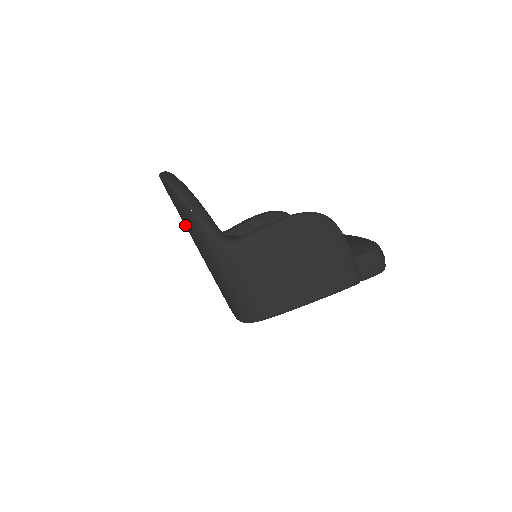
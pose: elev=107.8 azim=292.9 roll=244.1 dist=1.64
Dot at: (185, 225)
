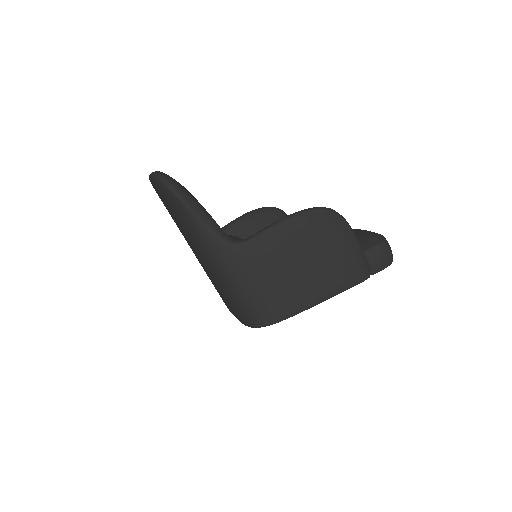
Dot at: (182, 228)
